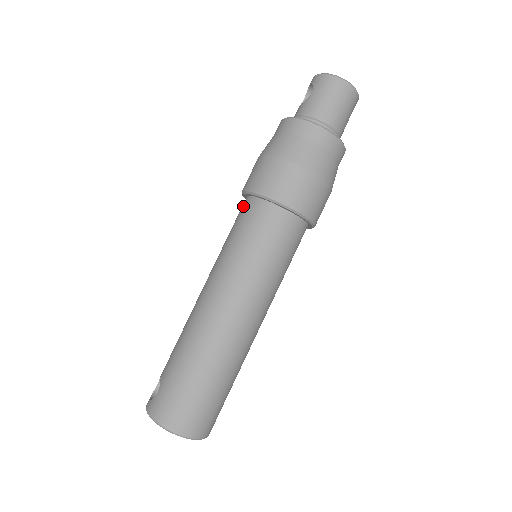
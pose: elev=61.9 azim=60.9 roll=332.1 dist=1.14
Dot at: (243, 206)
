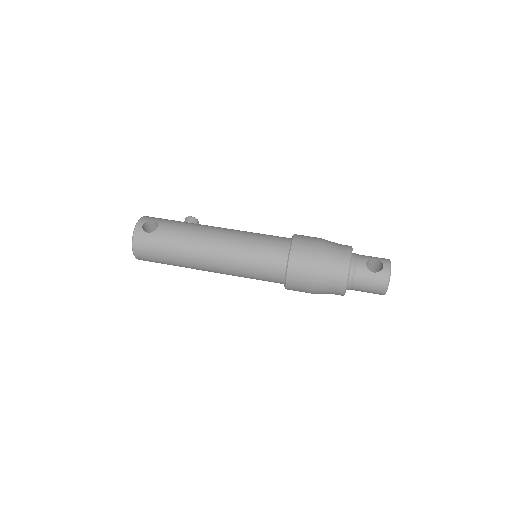
Dot at: (282, 248)
